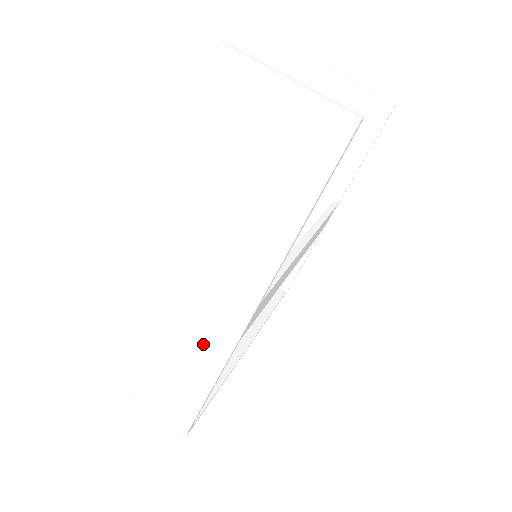
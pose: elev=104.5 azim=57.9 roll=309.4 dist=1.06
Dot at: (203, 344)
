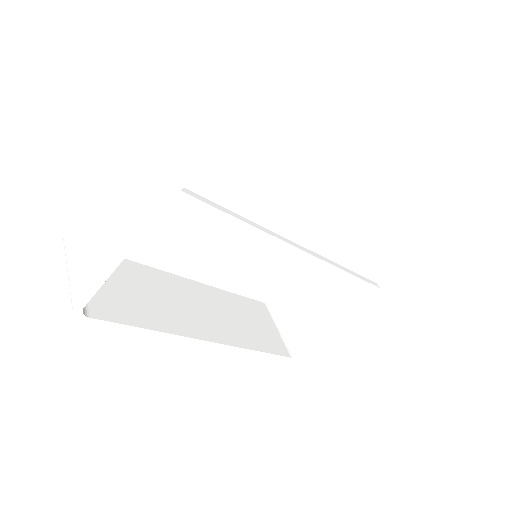
Dot at: (126, 218)
